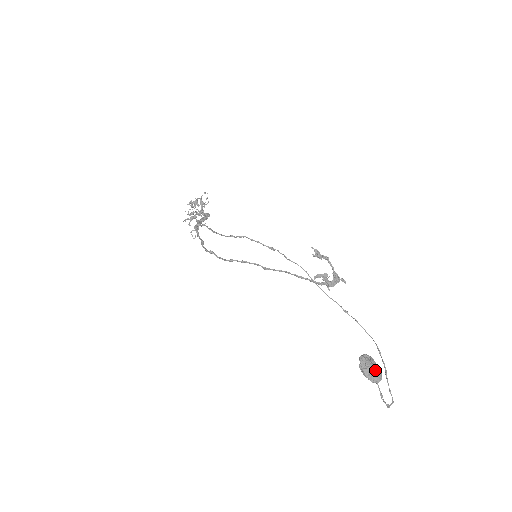
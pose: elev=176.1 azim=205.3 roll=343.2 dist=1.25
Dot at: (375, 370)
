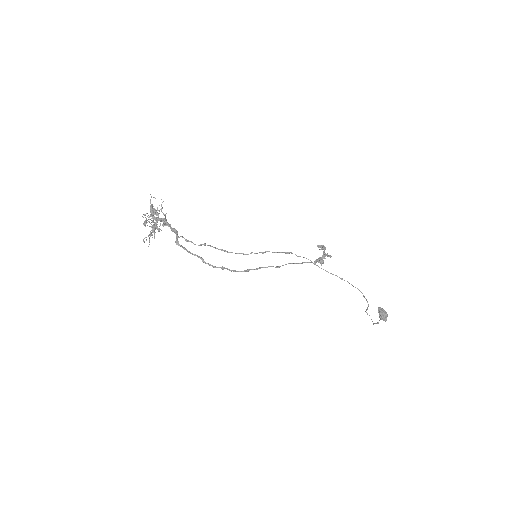
Dot at: (387, 315)
